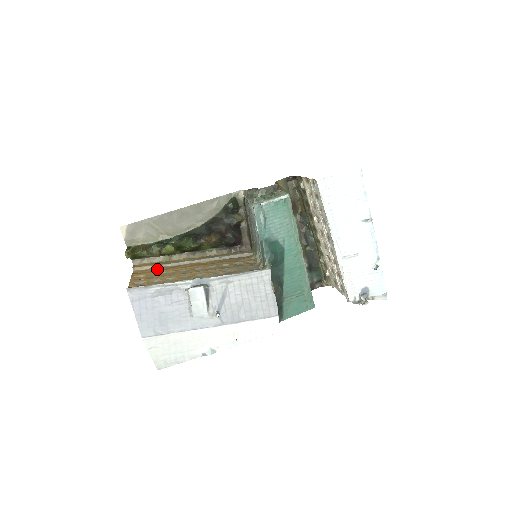
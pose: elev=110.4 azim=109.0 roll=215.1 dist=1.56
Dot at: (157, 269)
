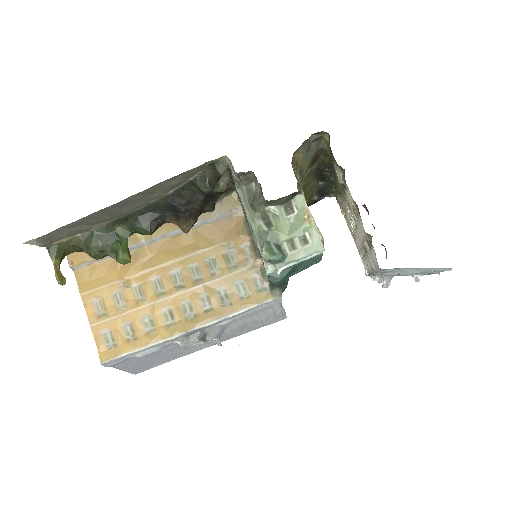
Dot at: (109, 268)
